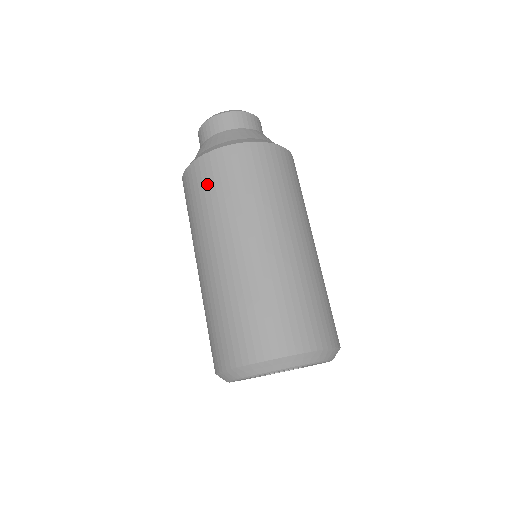
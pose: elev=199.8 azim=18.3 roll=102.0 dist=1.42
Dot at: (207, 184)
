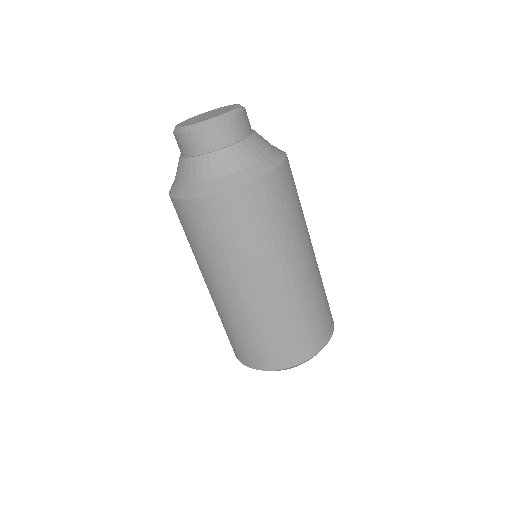
Dot at: occluded
